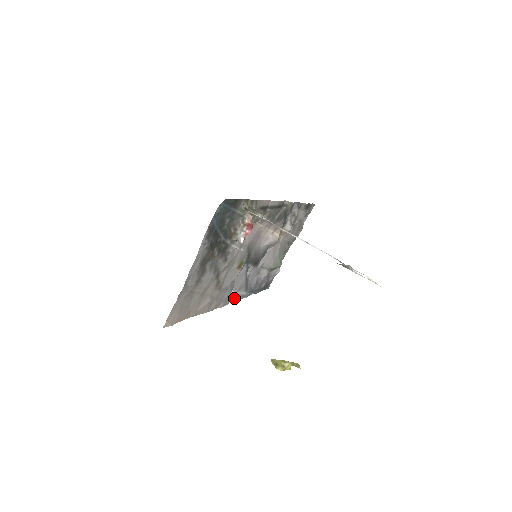
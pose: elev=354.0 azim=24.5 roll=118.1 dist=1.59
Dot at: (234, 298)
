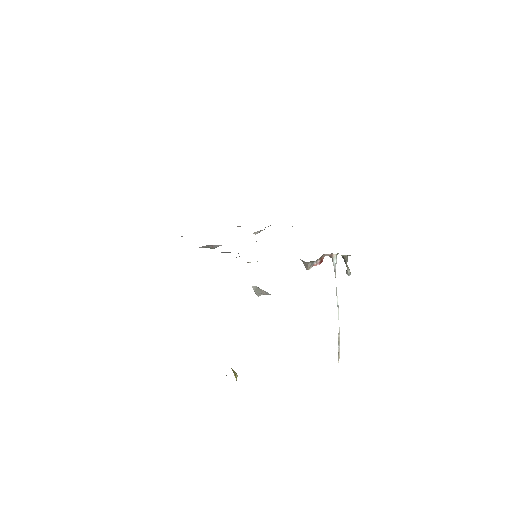
Dot at: occluded
